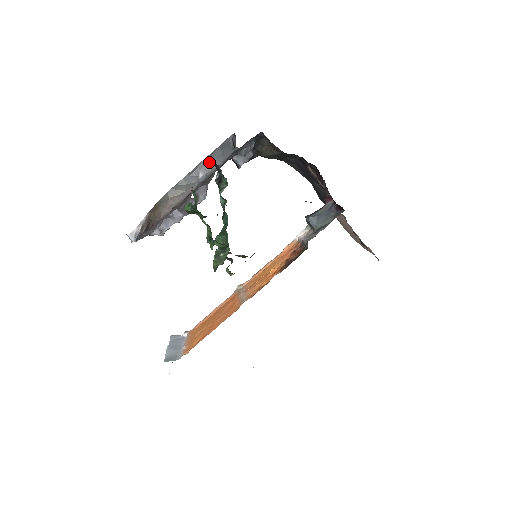
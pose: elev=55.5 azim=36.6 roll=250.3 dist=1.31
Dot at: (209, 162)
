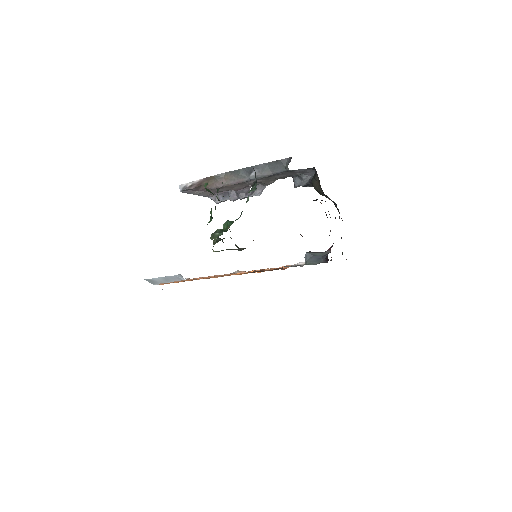
Dot at: (264, 168)
